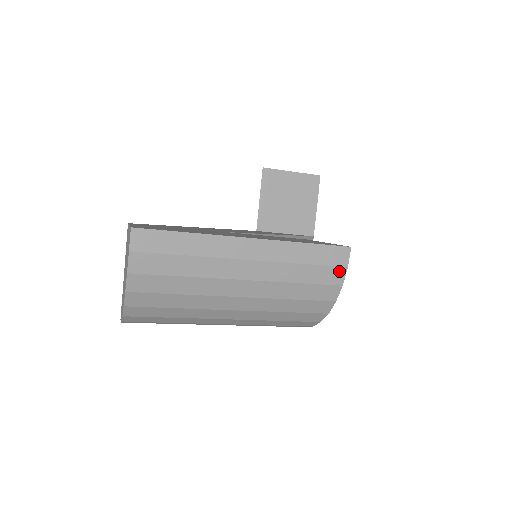
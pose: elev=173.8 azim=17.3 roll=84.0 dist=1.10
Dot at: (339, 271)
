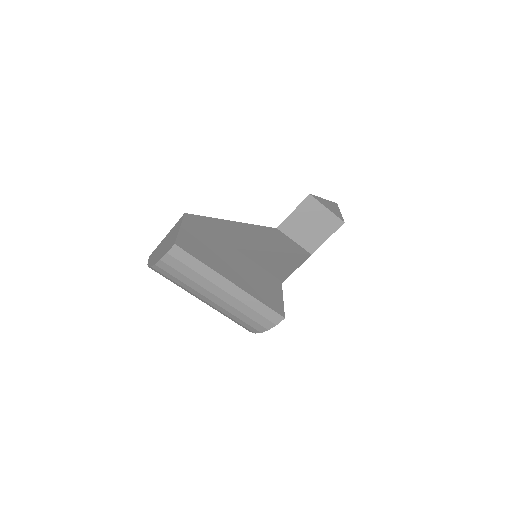
Dot at: (271, 324)
